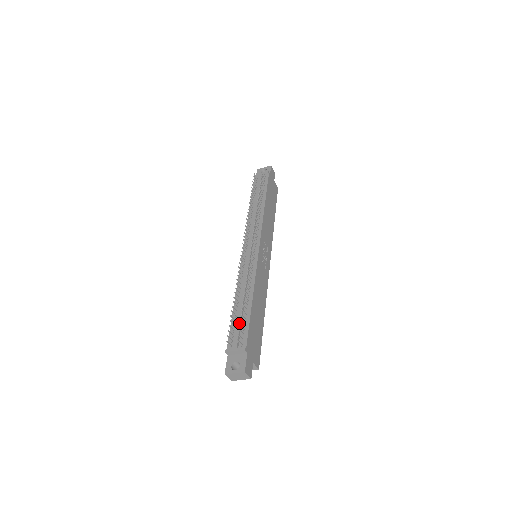
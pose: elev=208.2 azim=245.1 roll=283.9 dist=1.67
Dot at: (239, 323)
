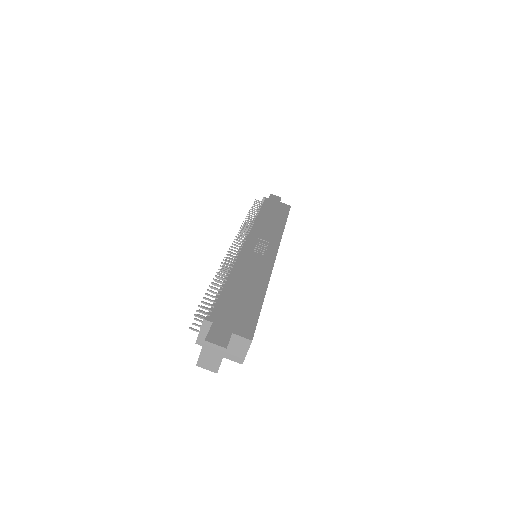
Dot at: occluded
